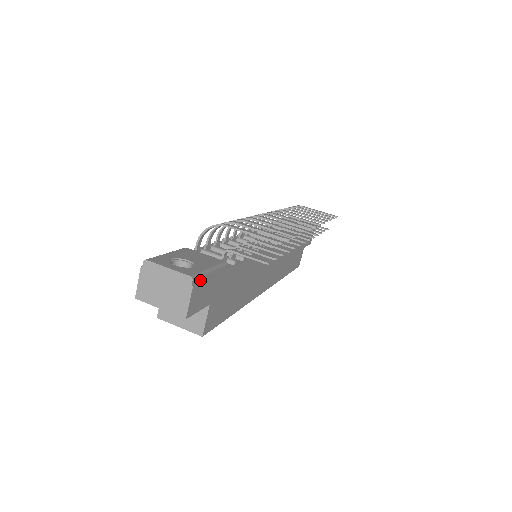
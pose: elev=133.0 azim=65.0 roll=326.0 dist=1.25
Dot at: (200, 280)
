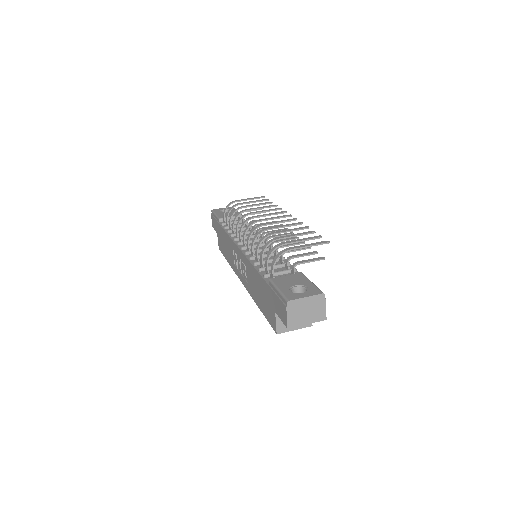
Dot at: occluded
